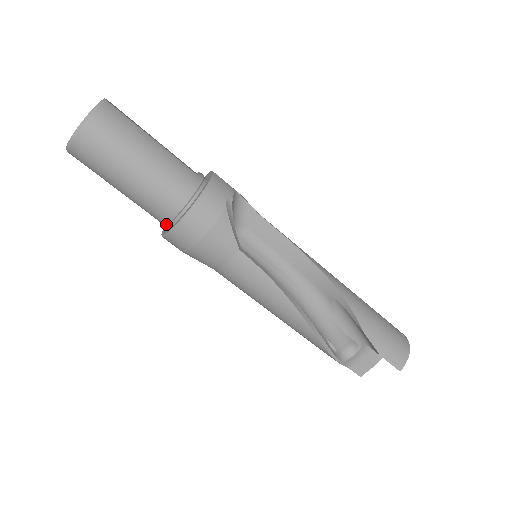
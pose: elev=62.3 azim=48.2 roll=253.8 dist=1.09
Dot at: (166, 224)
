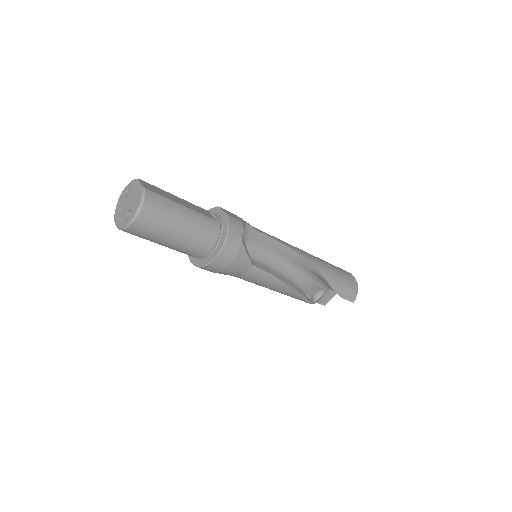
Dot at: occluded
